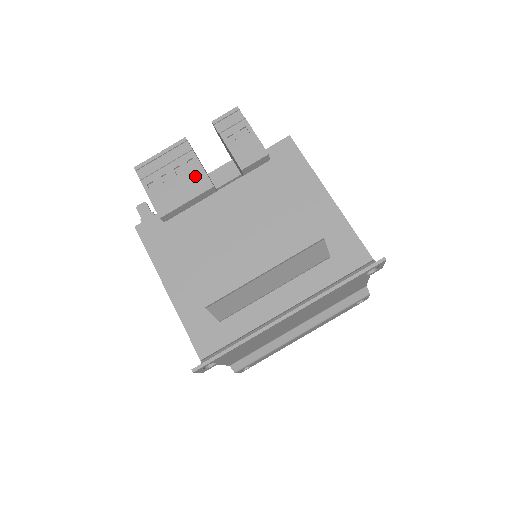
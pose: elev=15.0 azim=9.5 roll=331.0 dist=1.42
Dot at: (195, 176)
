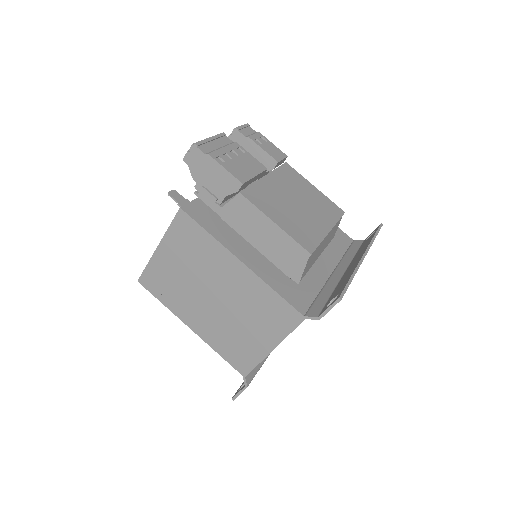
Dot at: (250, 159)
